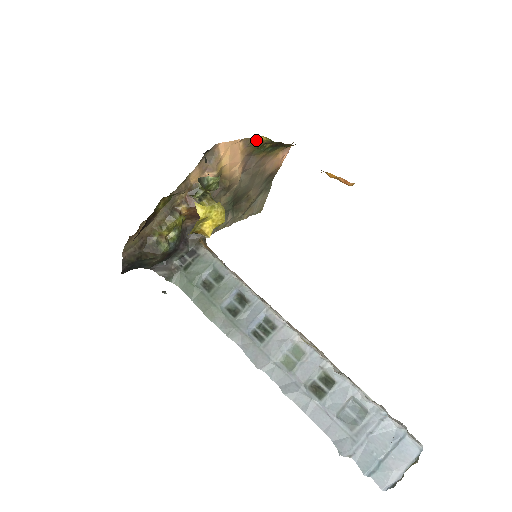
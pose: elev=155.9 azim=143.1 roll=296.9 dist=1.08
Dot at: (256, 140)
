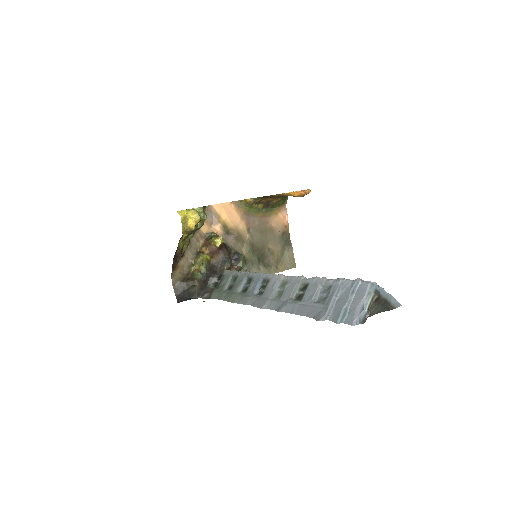
Dot at: (243, 202)
